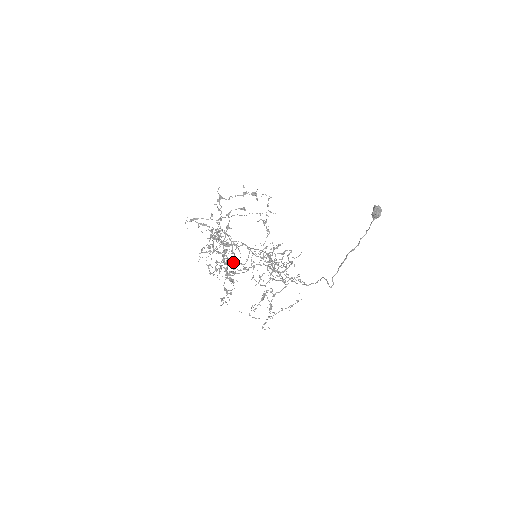
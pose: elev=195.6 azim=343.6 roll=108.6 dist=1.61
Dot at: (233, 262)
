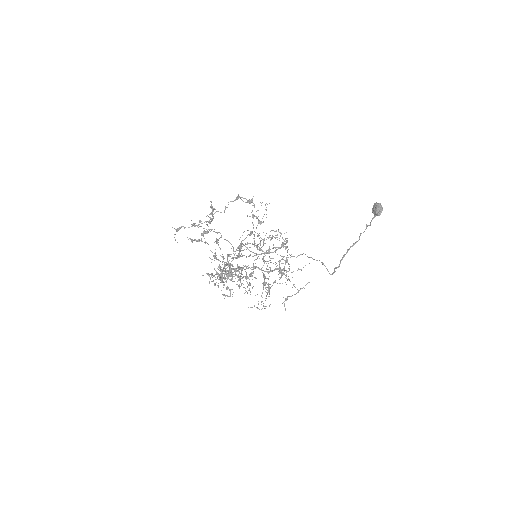
Dot at: (248, 285)
